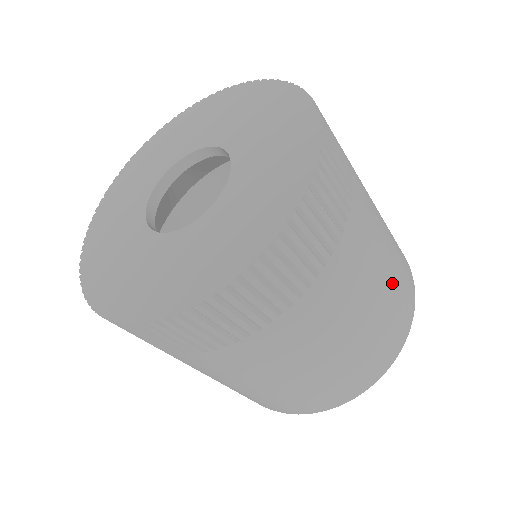
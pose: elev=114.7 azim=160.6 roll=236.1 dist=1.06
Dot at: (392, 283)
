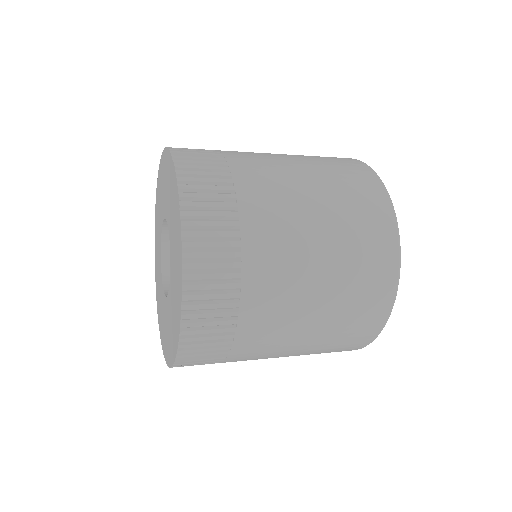
Dot at: (341, 245)
